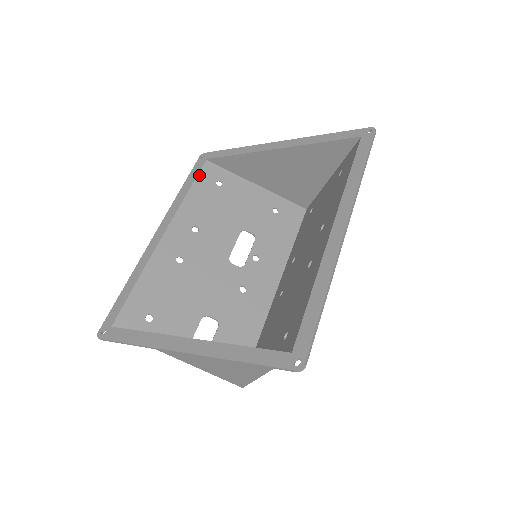
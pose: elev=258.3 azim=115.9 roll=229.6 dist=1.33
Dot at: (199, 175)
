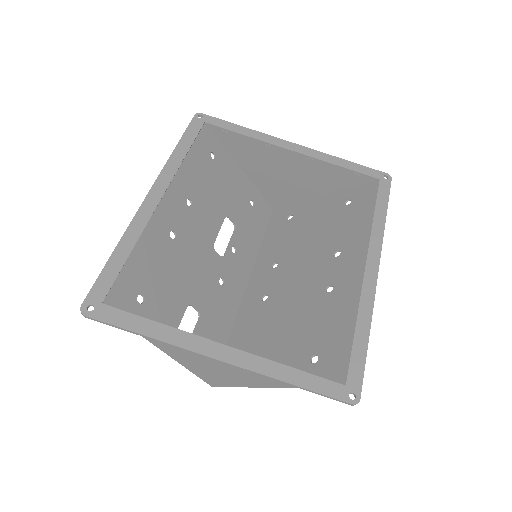
Dot at: (197, 139)
